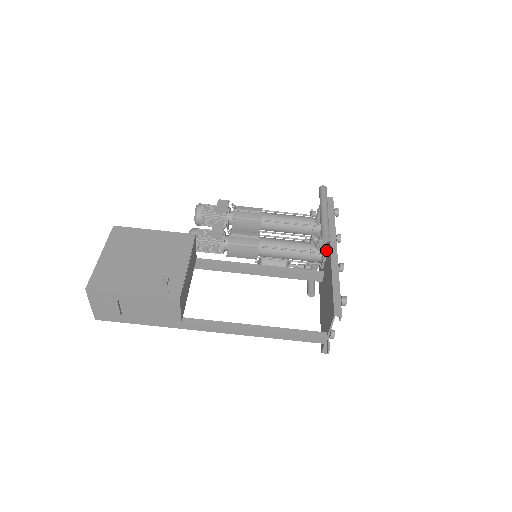
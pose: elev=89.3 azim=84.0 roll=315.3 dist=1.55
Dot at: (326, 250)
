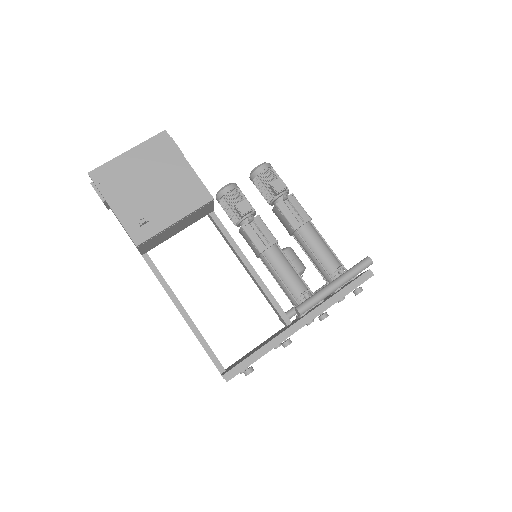
Dot at: occluded
